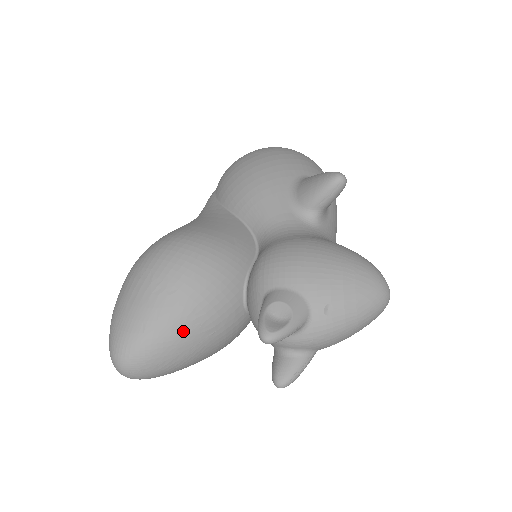
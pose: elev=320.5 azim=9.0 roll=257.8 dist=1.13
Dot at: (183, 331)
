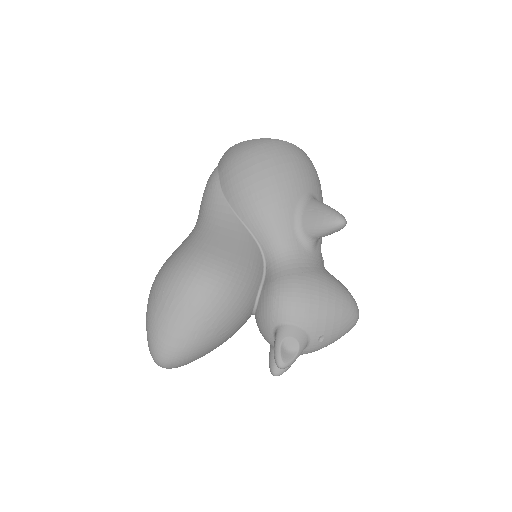
Dot at: (212, 343)
